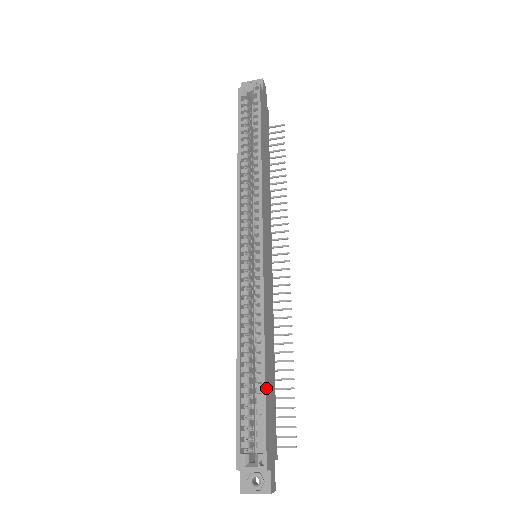
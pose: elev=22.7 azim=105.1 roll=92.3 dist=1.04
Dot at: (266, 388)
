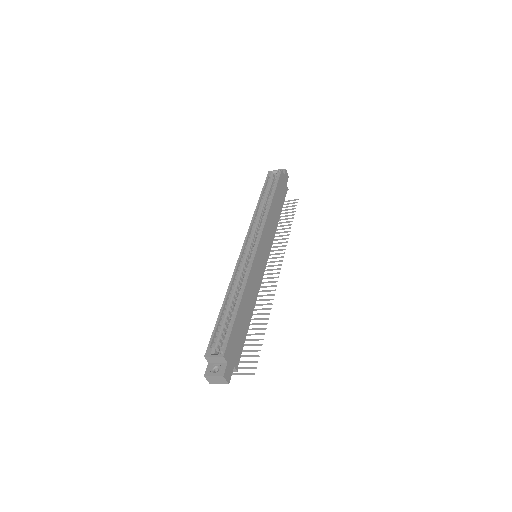
Dot at: (238, 315)
